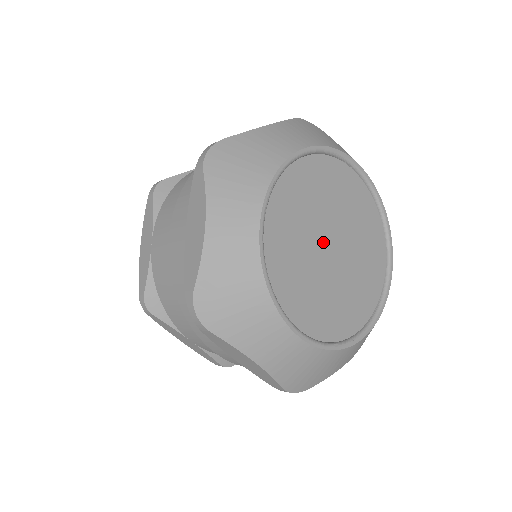
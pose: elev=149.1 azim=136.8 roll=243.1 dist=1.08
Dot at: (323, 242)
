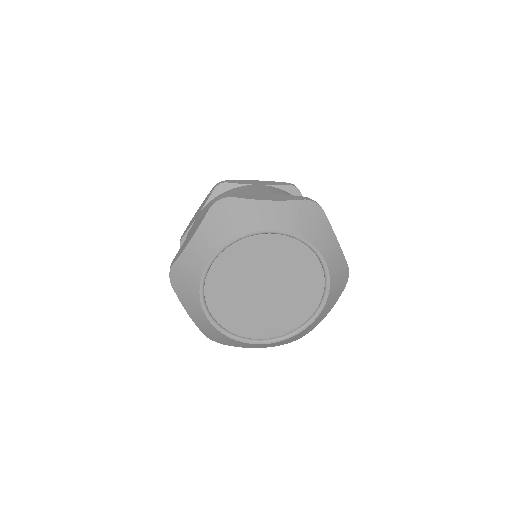
Dot at: (259, 284)
